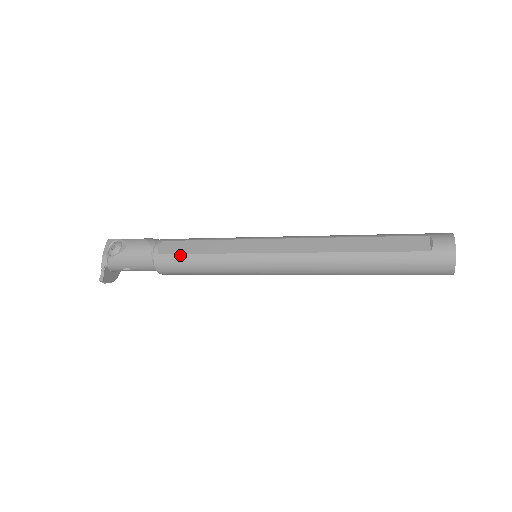
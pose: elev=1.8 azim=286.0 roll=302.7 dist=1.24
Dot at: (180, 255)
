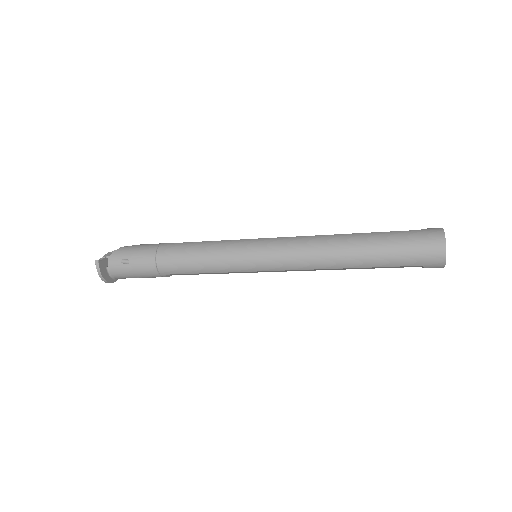
Dot at: (186, 243)
